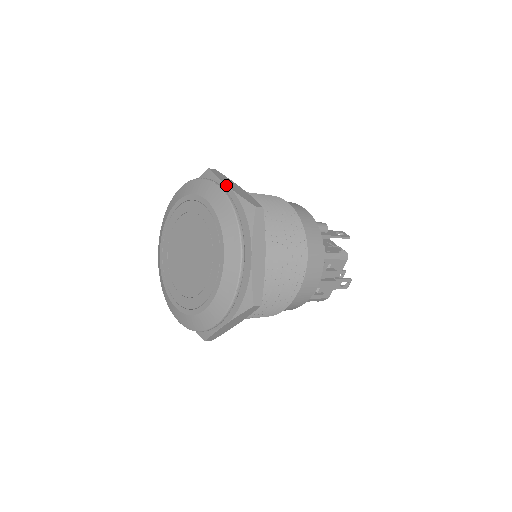
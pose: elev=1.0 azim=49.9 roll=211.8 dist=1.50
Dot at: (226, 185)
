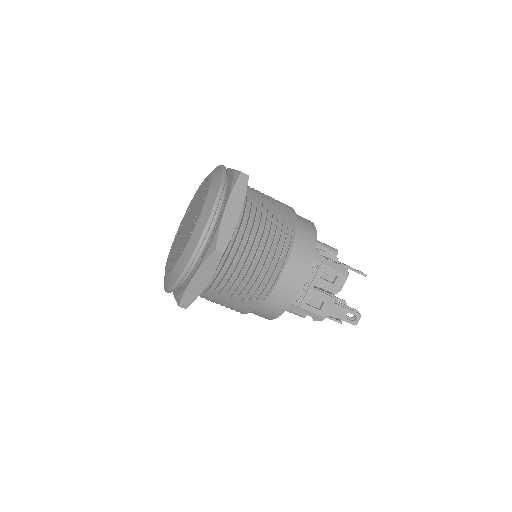
Dot at: (230, 168)
